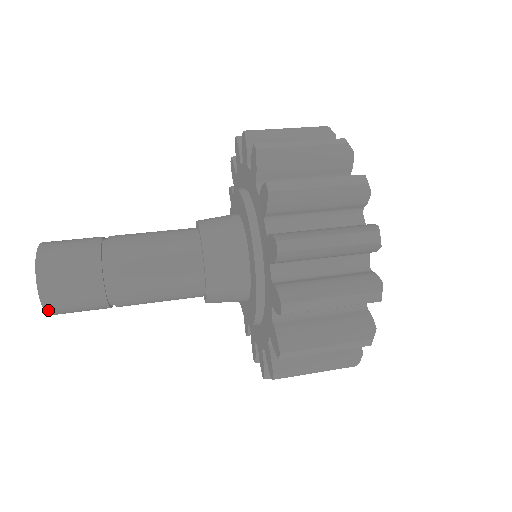
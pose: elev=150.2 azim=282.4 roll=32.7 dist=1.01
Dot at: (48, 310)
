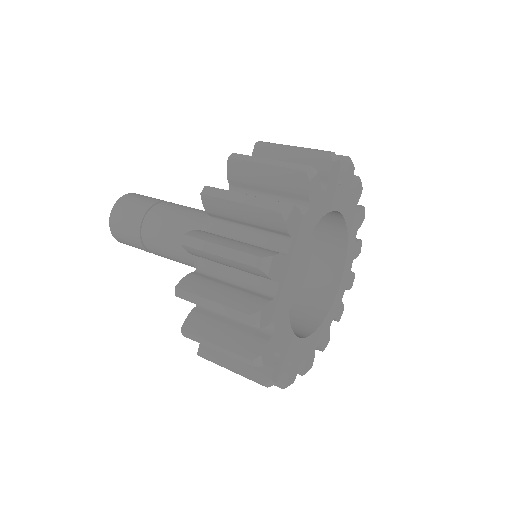
Dot at: (116, 238)
